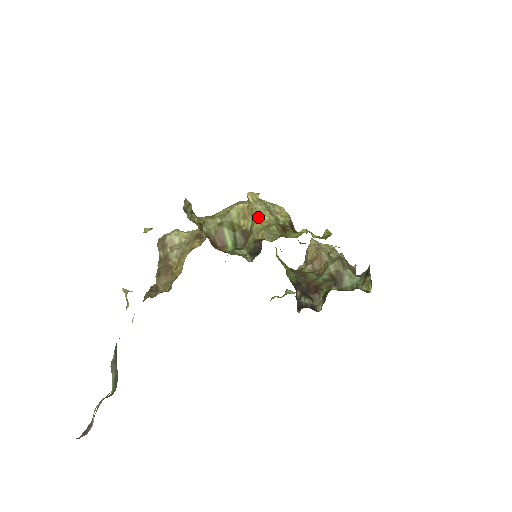
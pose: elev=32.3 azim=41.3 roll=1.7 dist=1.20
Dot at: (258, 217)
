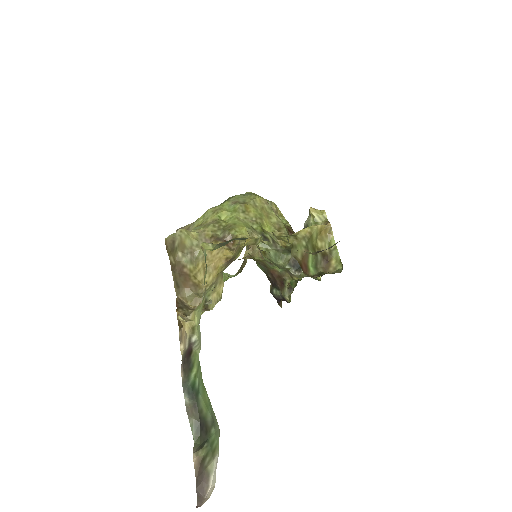
Dot at: (268, 218)
